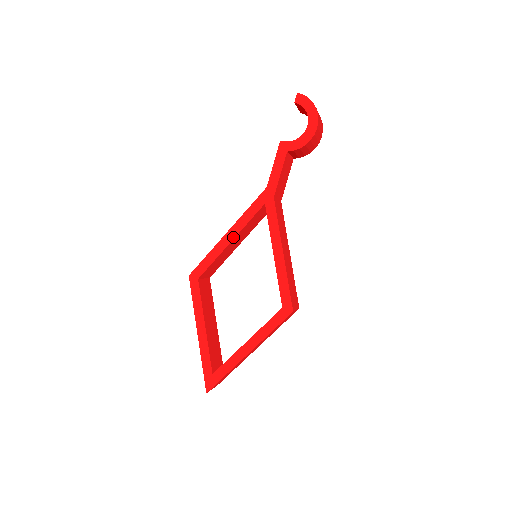
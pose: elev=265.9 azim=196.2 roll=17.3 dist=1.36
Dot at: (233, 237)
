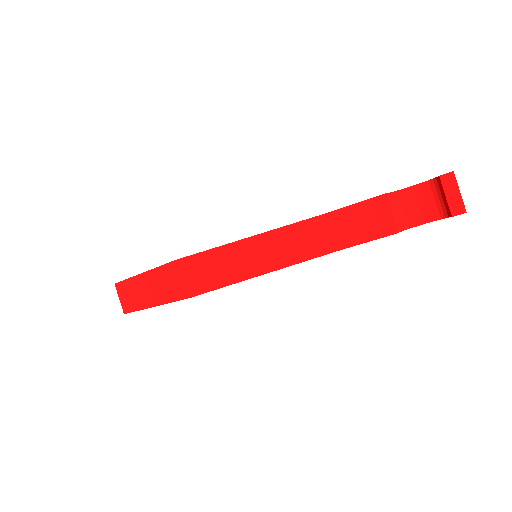
Dot at: occluded
